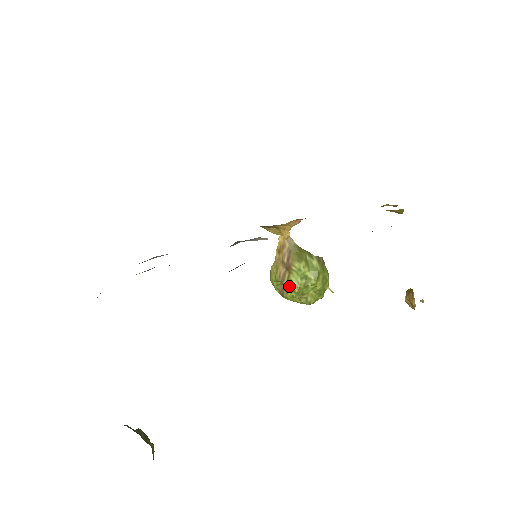
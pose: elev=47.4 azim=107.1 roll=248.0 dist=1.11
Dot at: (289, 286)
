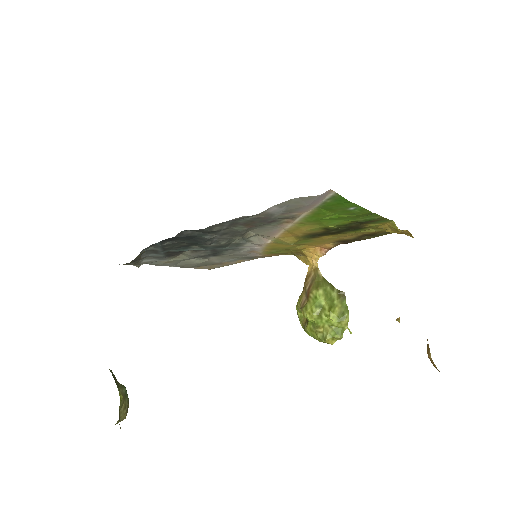
Dot at: (304, 313)
